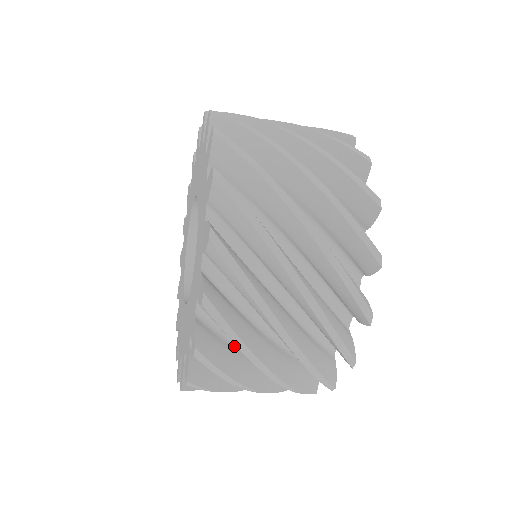
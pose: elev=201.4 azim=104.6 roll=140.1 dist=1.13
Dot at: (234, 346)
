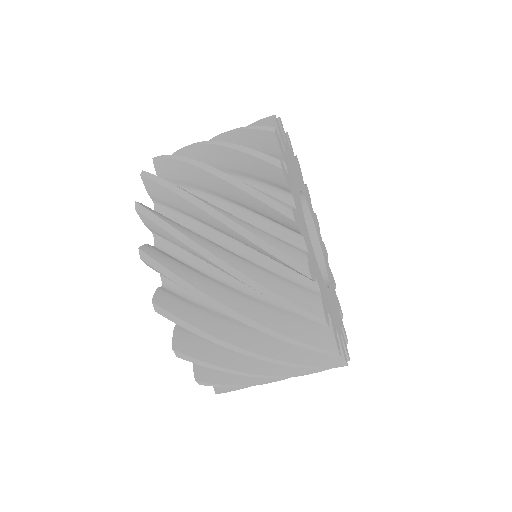
Dot at: occluded
